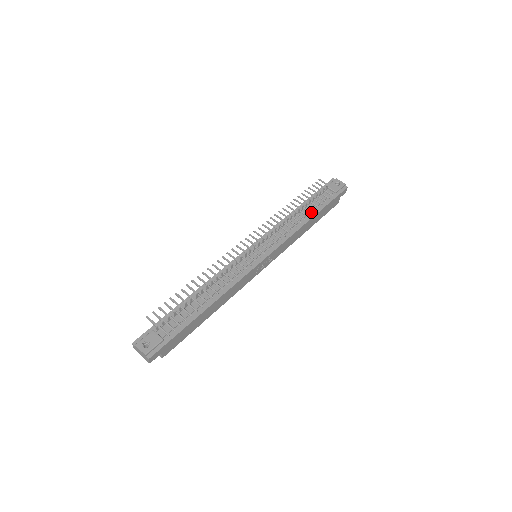
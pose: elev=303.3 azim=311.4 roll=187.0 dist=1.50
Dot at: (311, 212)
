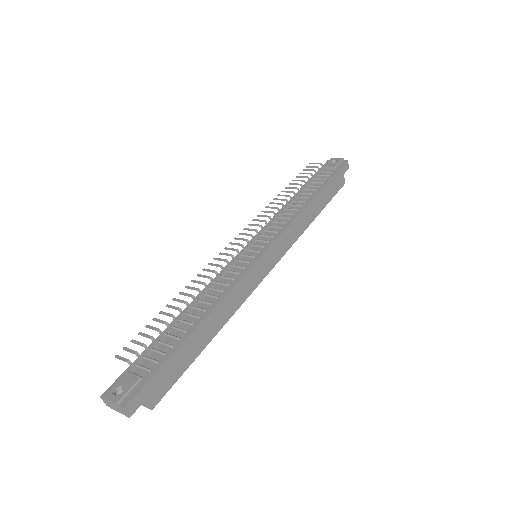
Dot at: (311, 193)
